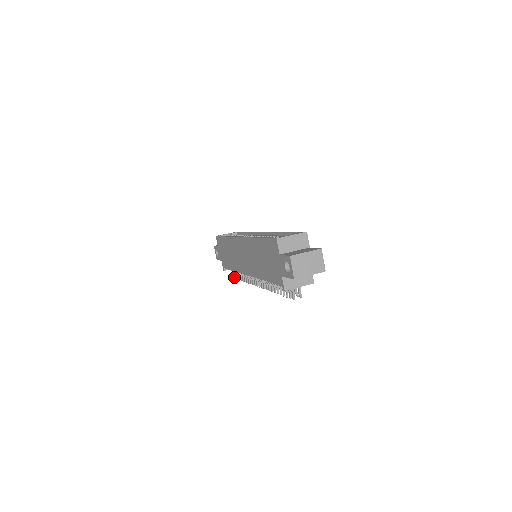
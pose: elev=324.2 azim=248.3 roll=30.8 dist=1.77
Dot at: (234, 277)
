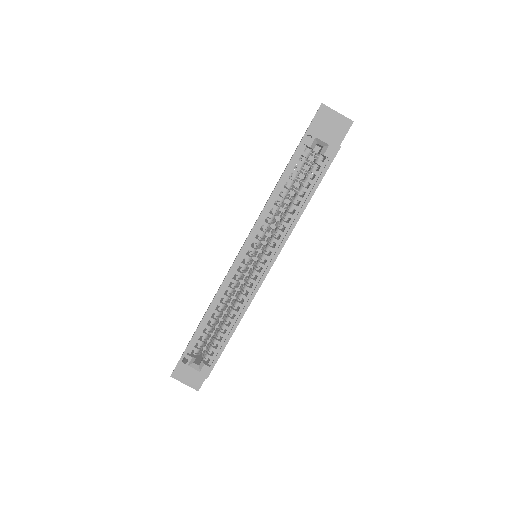
Dot at: occluded
